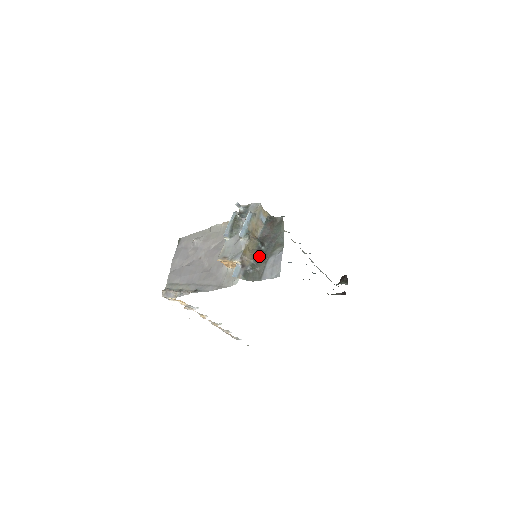
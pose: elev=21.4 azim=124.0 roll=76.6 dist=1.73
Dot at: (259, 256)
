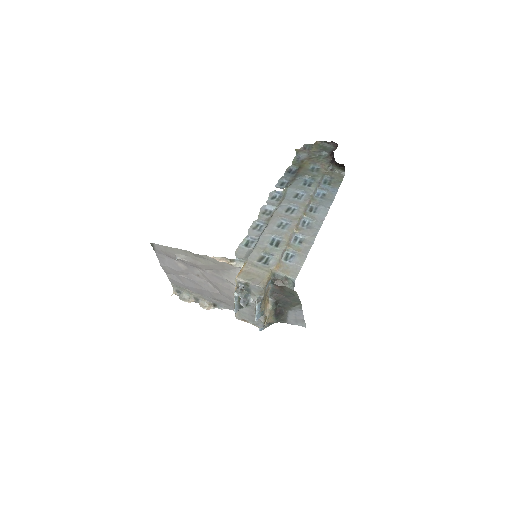
Dot at: (278, 313)
